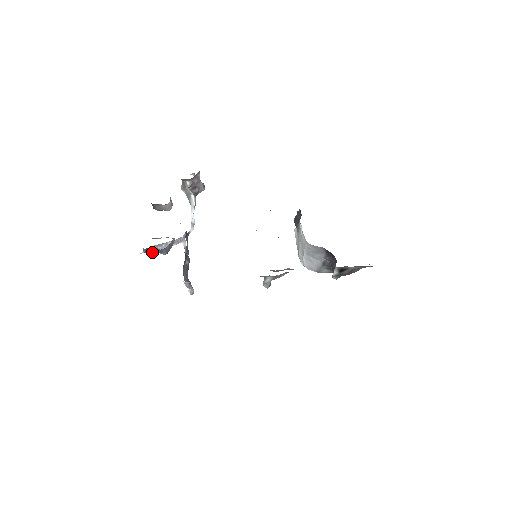
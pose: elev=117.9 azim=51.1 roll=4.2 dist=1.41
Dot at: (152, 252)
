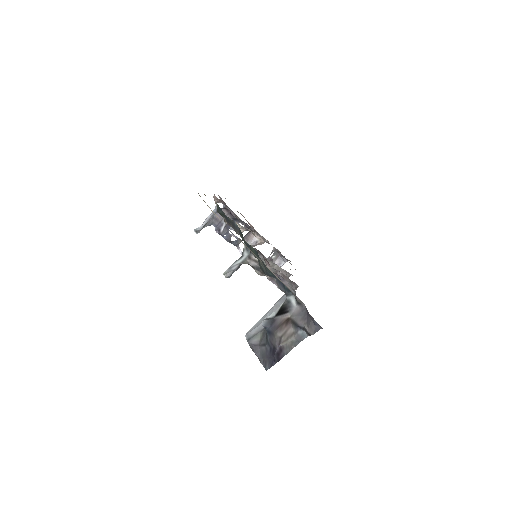
Dot at: occluded
